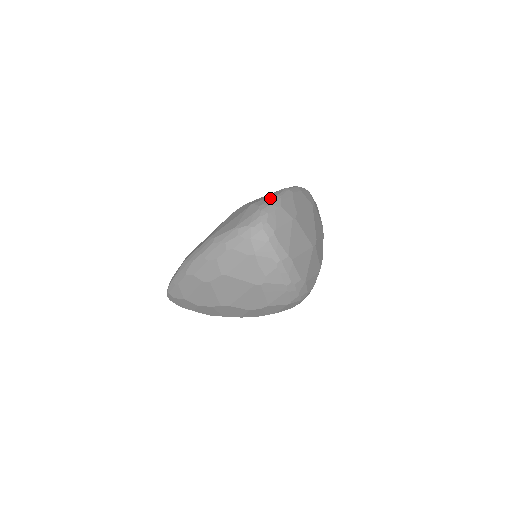
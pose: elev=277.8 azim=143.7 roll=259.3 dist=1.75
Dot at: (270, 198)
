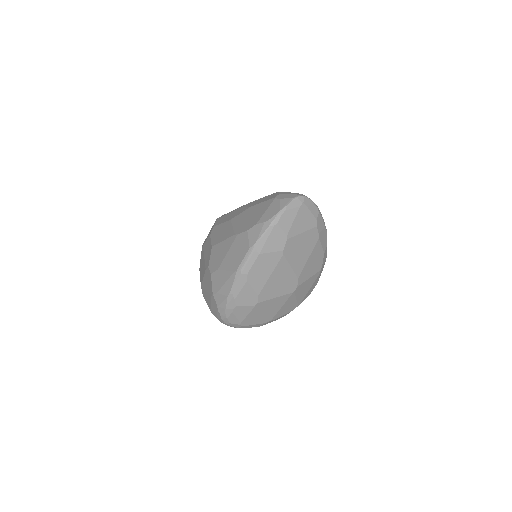
Dot at: (224, 297)
